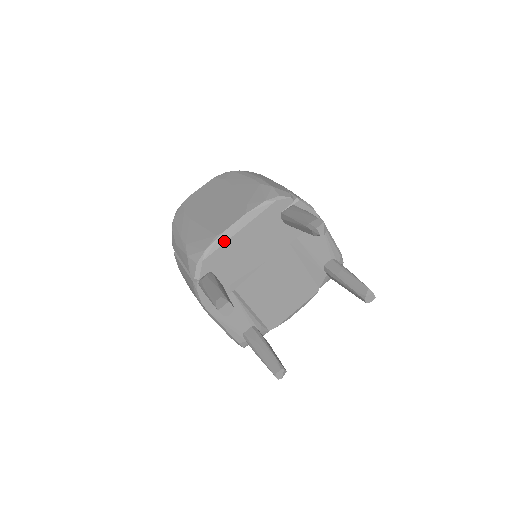
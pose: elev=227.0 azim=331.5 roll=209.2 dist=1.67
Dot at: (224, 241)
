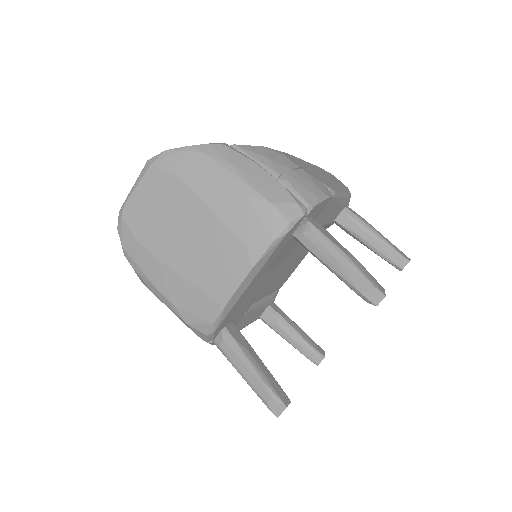
Dot at: (233, 304)
